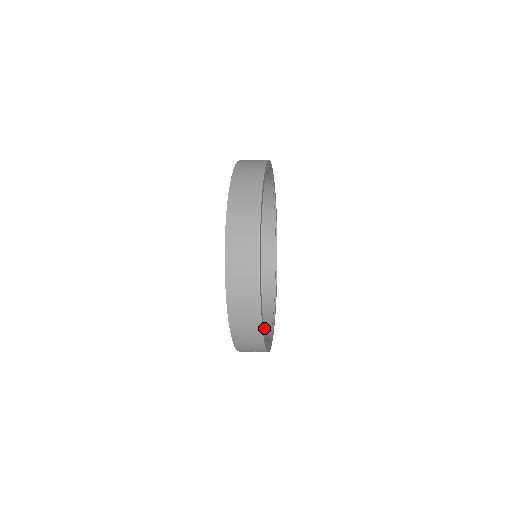
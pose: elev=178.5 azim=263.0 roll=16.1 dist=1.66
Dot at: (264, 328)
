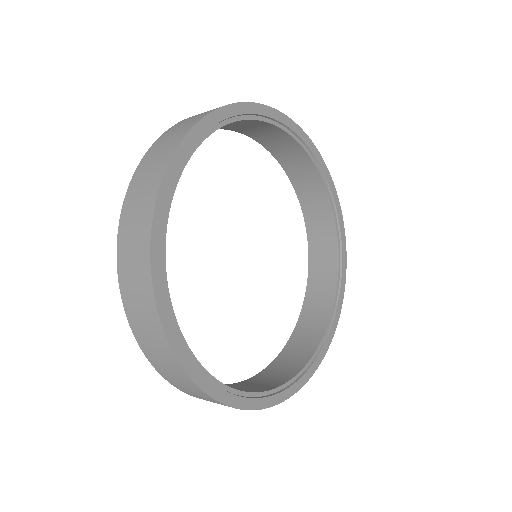
Dot at: (321, 315)
